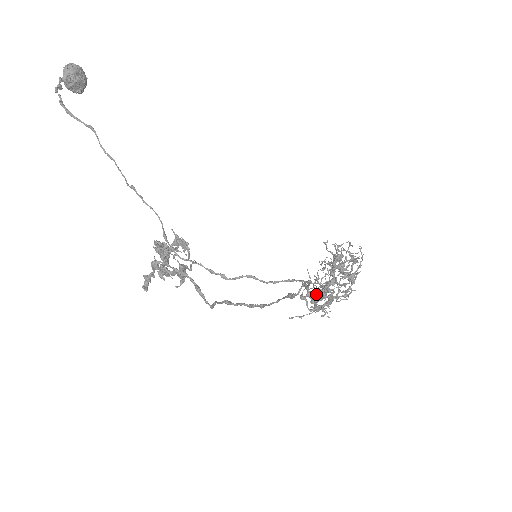
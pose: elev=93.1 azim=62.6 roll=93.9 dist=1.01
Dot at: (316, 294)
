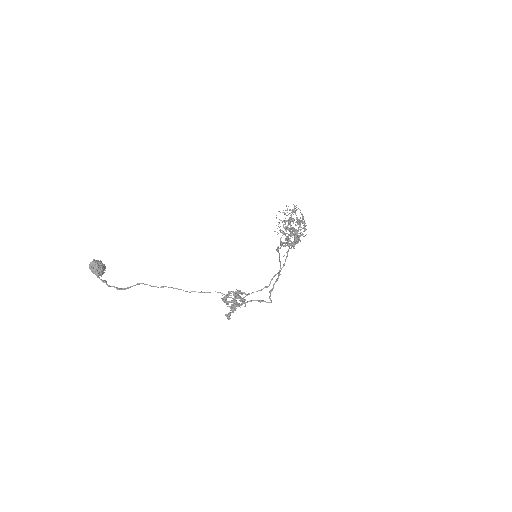
Dot at: (286, 236)
